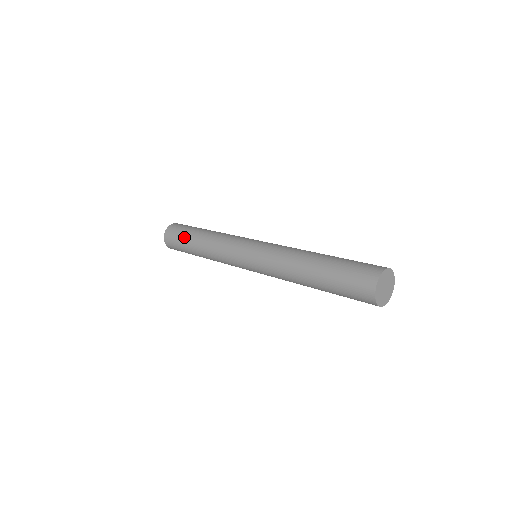
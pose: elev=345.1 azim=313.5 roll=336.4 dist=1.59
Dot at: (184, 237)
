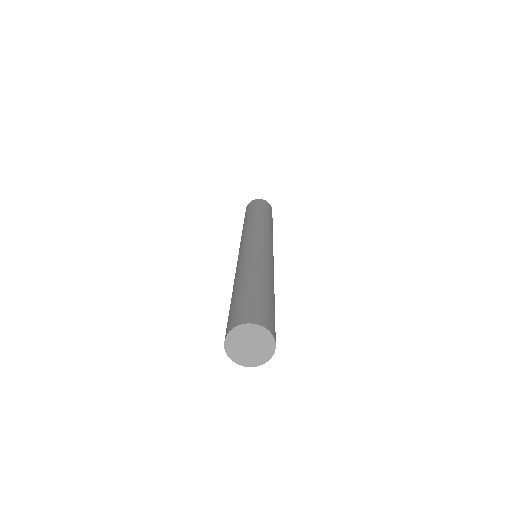
Dot at: (257, 208)
